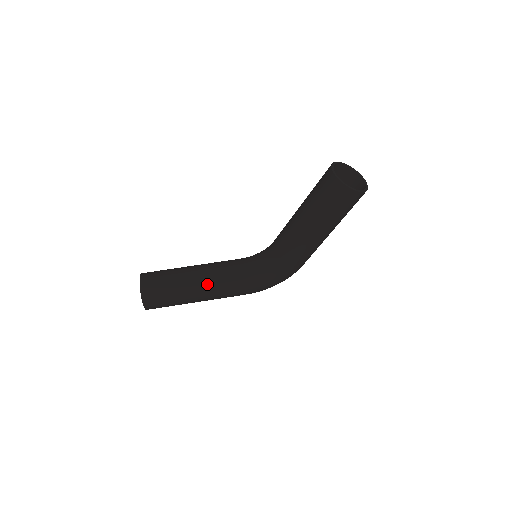
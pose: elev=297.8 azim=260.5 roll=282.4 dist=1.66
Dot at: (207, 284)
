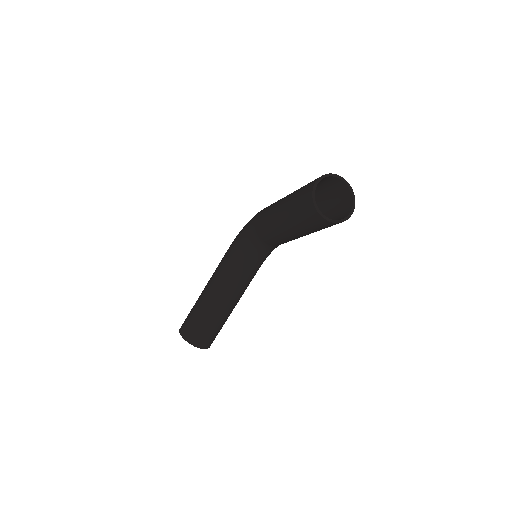
Dot at: (238, 299)
